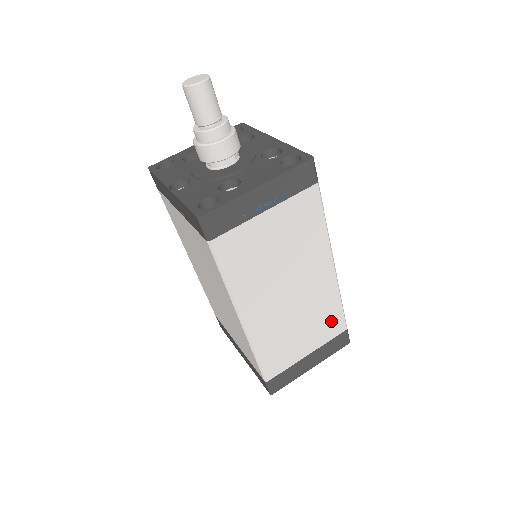
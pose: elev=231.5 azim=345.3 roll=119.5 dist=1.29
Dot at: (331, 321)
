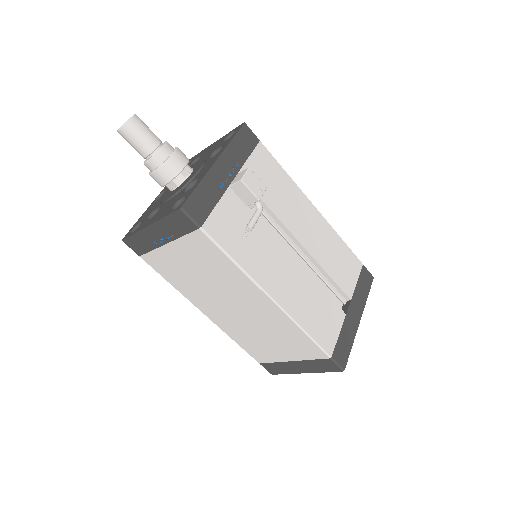
Dot at: (302, 344)
